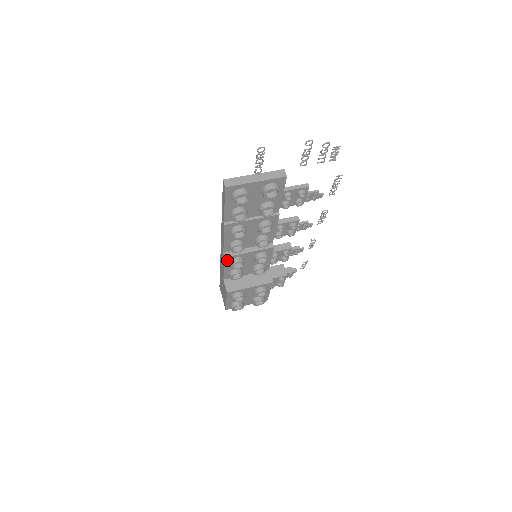
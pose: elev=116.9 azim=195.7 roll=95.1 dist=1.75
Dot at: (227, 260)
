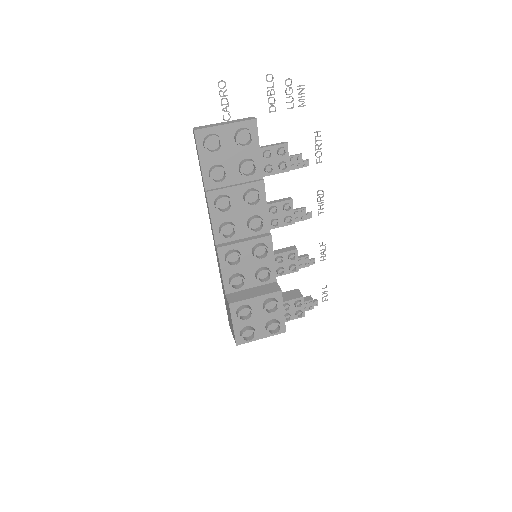
Dot at: (221, 254)
